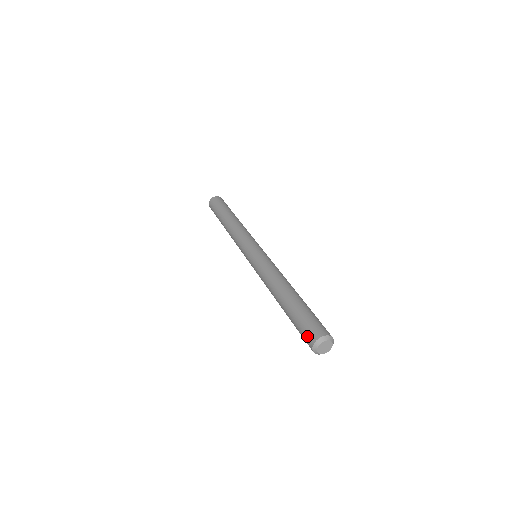
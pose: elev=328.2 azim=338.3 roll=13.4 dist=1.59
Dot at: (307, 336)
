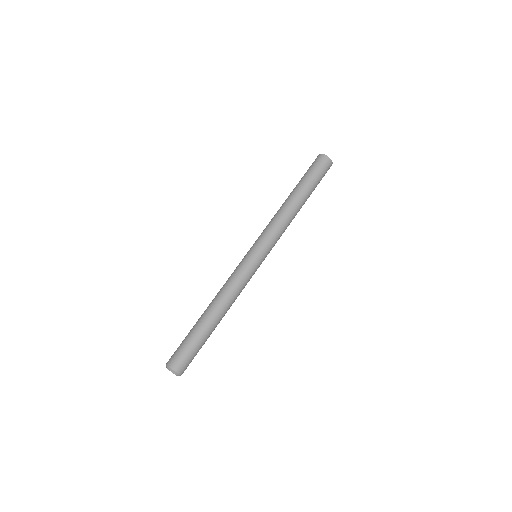
Dot at: occluded
